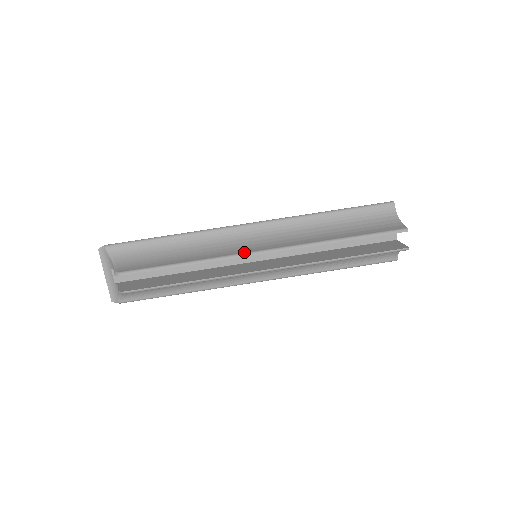
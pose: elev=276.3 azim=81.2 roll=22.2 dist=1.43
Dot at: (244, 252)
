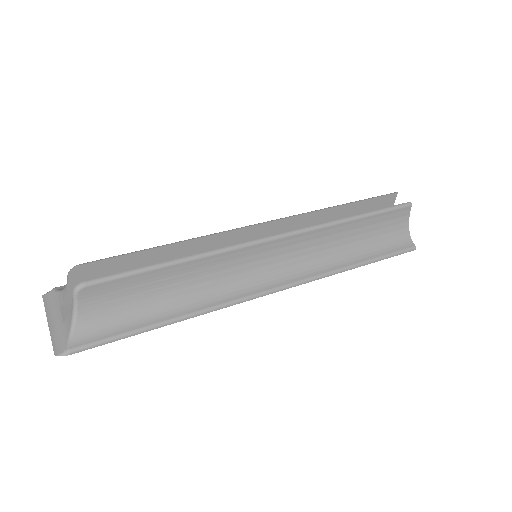
Dot at: (239, 229)
